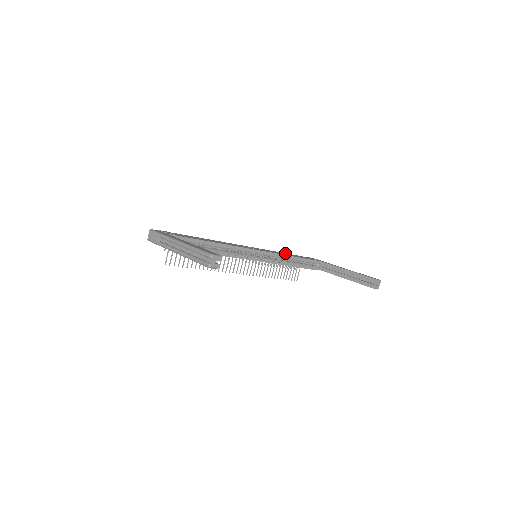
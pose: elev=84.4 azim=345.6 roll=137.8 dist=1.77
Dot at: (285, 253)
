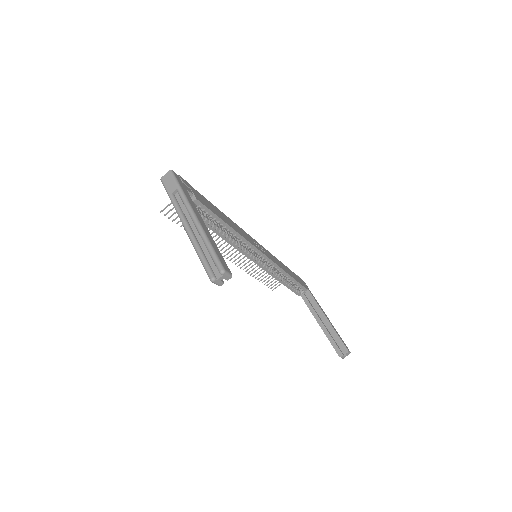
Dot at: occluded
